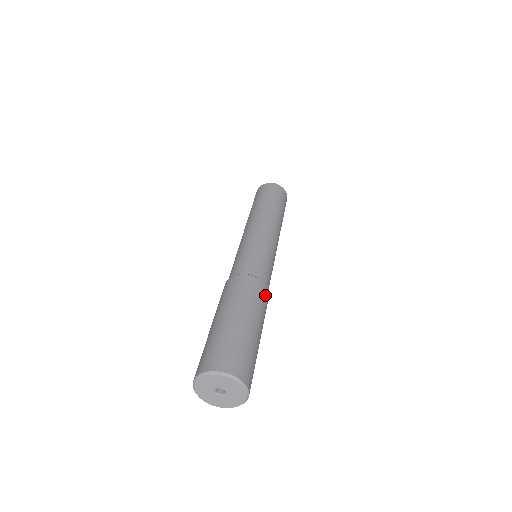
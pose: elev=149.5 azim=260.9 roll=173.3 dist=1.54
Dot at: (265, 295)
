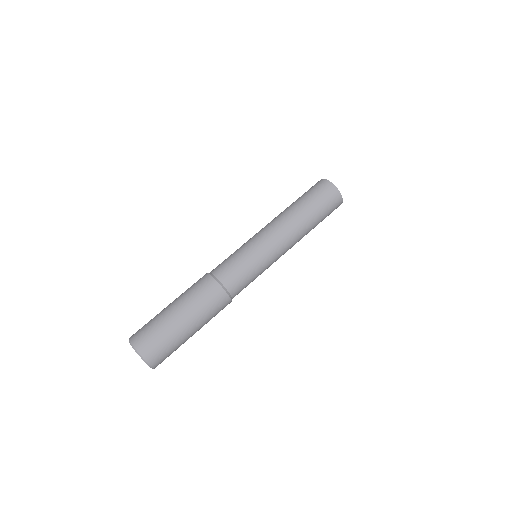
Dot at: (222, 305)
